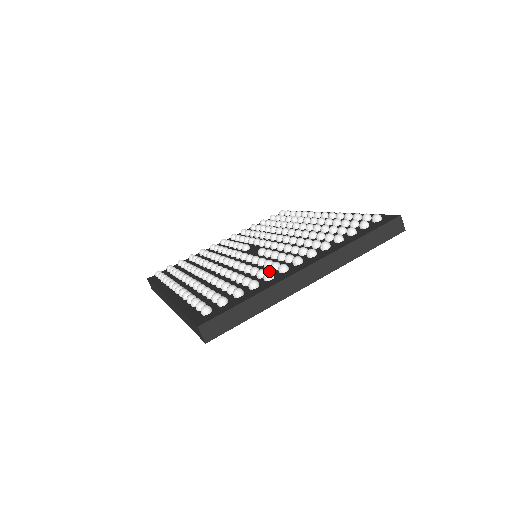
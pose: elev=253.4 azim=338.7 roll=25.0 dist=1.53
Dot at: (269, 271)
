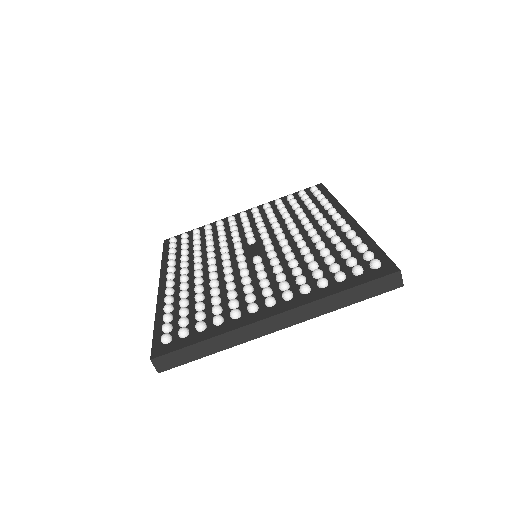
Dot at: (244, 300)
